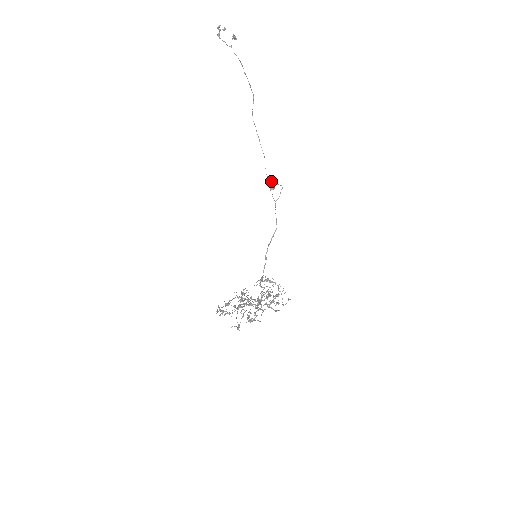
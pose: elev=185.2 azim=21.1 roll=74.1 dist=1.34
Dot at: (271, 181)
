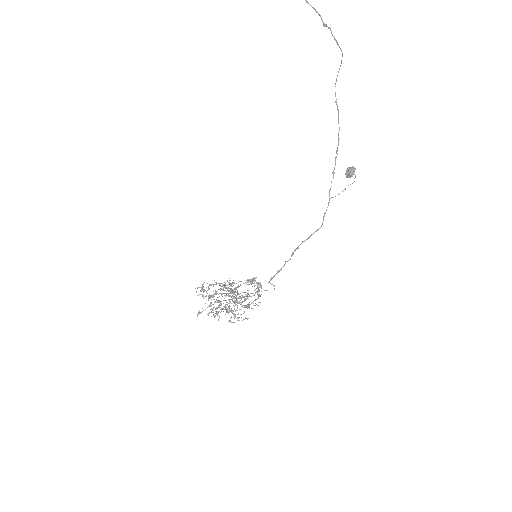
Dot at: occluded
